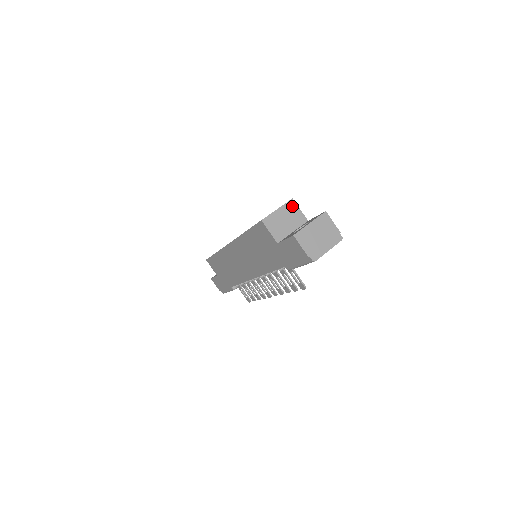
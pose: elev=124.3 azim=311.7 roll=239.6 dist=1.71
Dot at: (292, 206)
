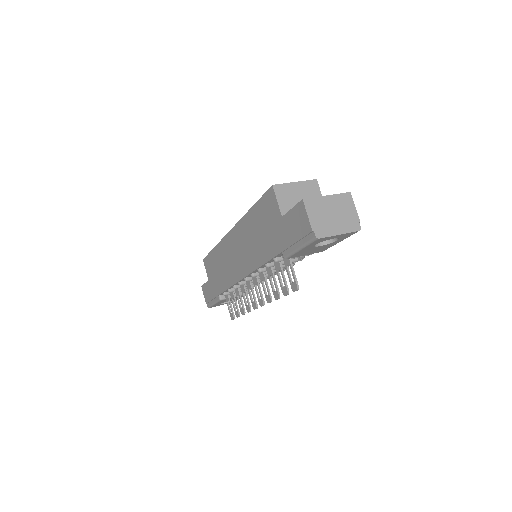
Dot at: (313, 186)
